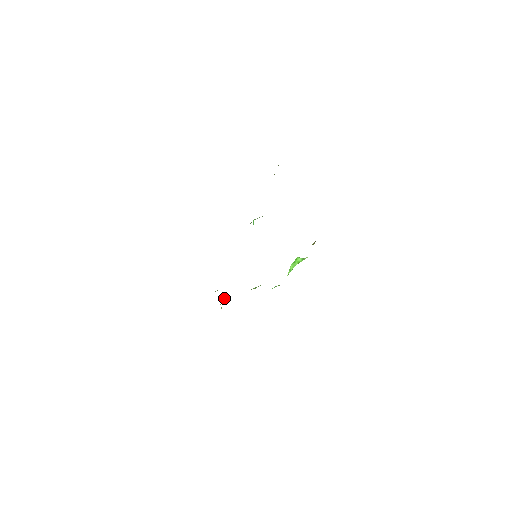
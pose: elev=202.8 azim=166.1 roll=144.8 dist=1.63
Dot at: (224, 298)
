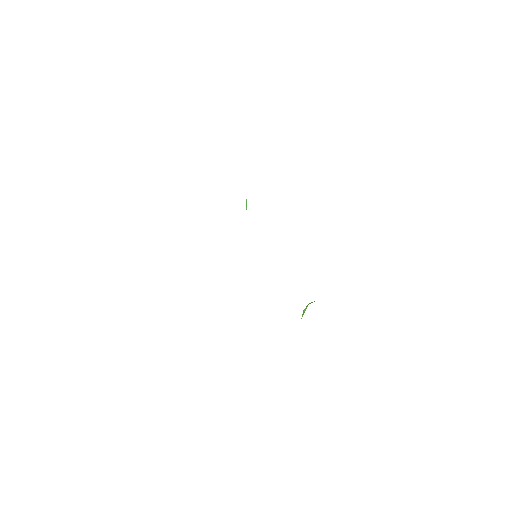
Dot at: occluded
